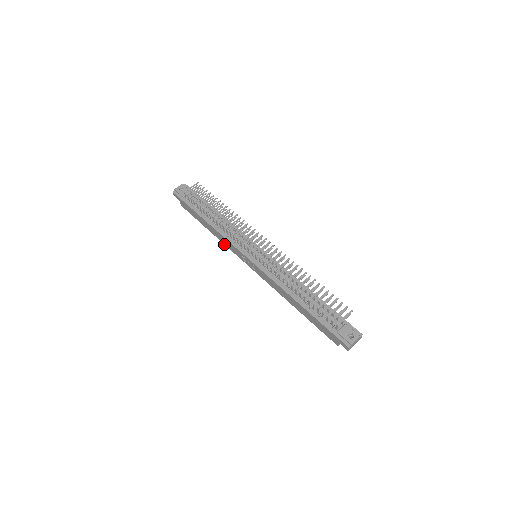
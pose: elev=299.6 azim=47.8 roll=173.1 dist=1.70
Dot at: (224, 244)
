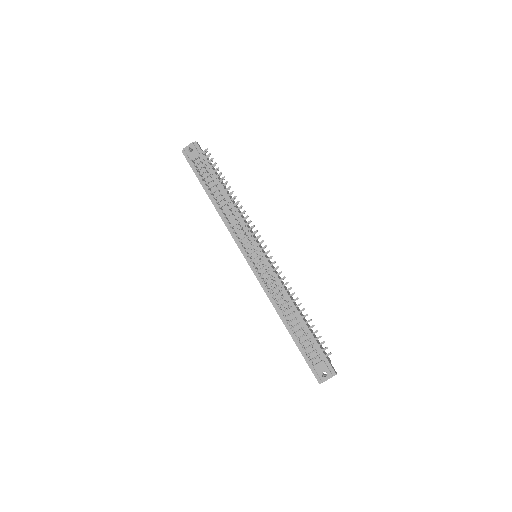
Dot at: occluded
